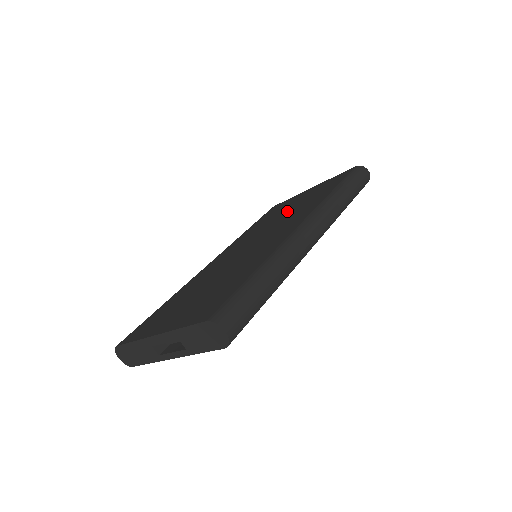
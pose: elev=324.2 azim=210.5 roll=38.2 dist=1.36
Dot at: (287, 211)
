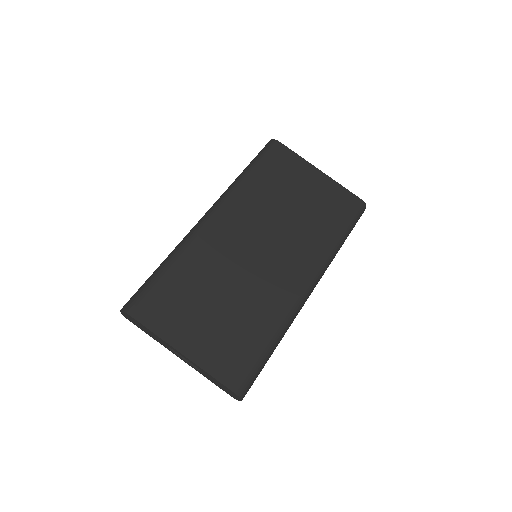
Dot at: (295, 208)
